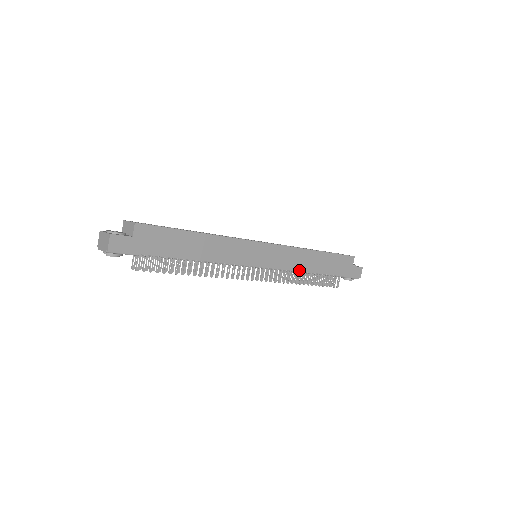
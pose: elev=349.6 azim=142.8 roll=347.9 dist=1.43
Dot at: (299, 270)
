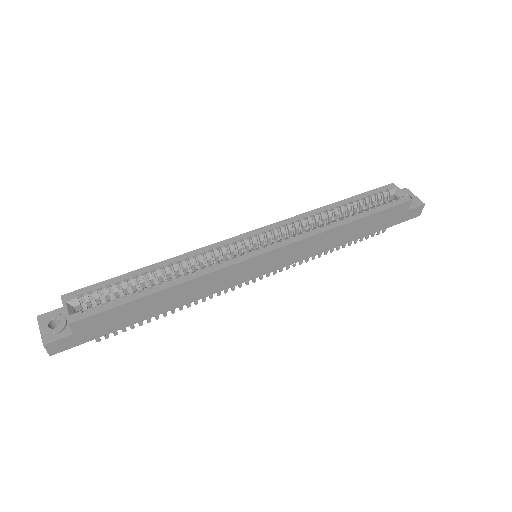
Dot at: (320, 252)
